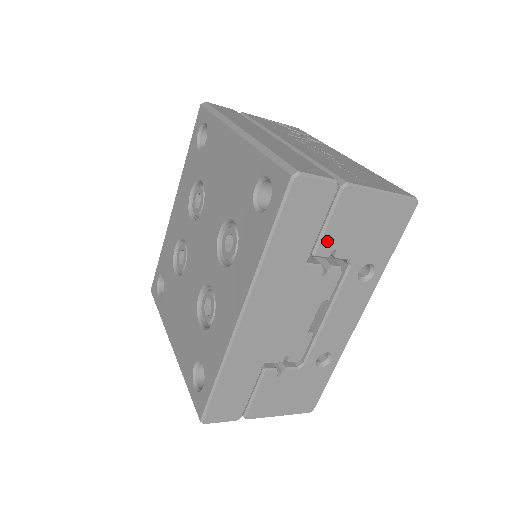
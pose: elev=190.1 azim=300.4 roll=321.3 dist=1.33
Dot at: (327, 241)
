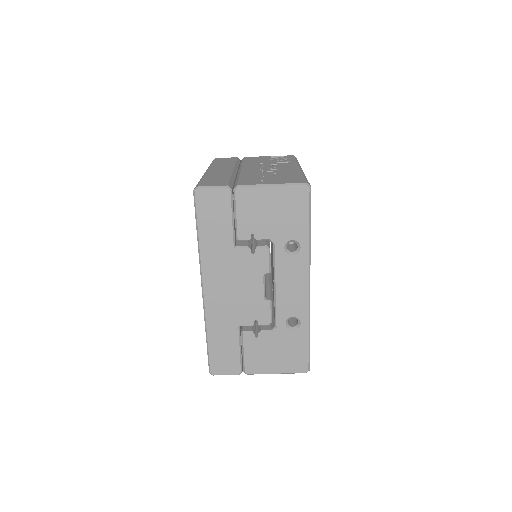
Dot at: (242, 228)
